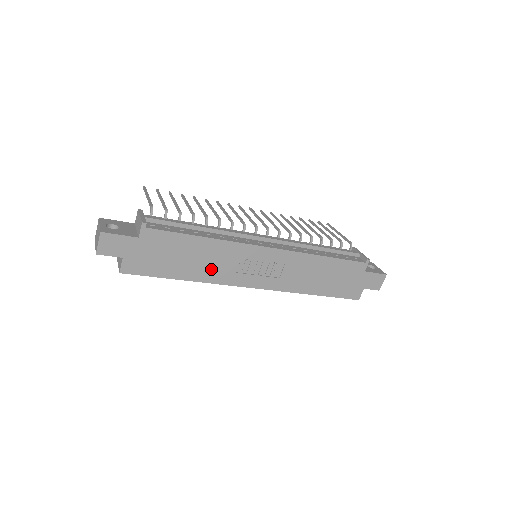
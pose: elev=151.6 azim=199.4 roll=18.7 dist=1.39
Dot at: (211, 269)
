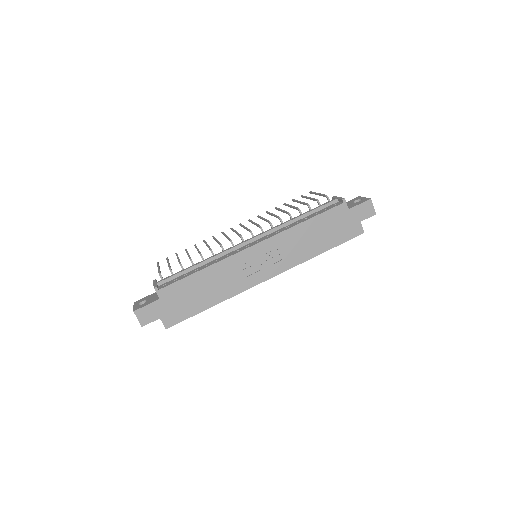
Dot at: (225, 287)
